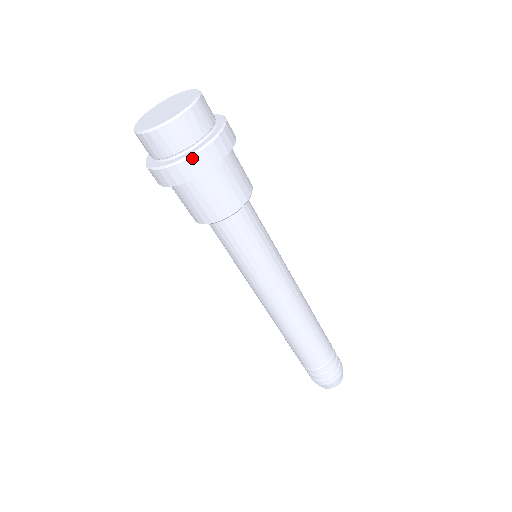
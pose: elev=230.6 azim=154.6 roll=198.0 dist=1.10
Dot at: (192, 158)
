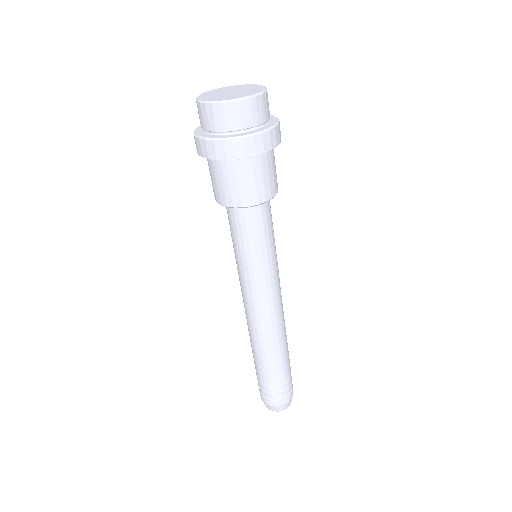
Dot at: (219, 142)
